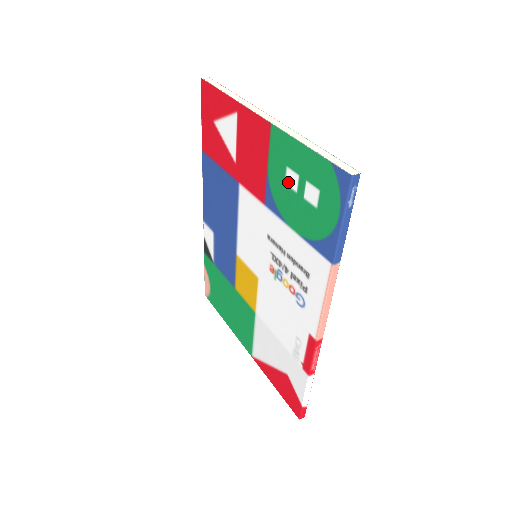
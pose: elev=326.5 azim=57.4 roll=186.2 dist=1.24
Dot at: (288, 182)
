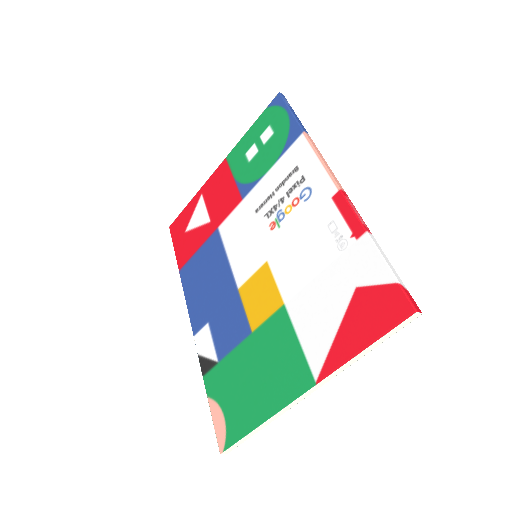
Dot at: (250, 158)
